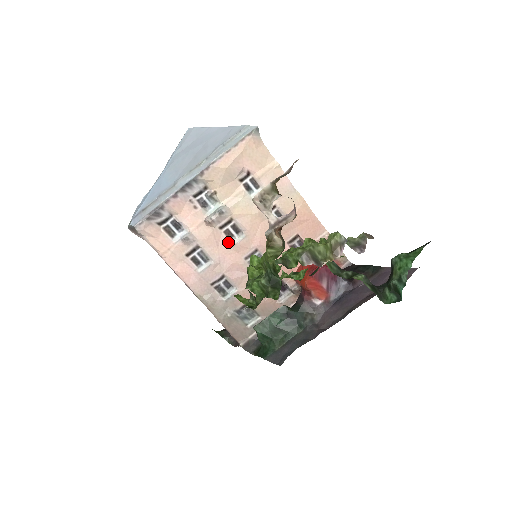
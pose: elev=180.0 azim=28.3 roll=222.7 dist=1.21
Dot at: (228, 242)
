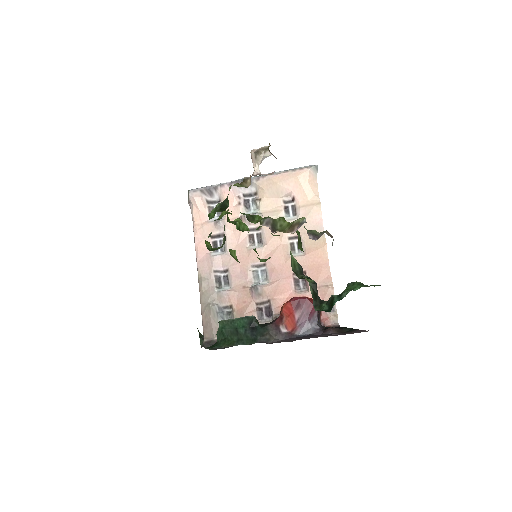
Dot at: (247, 245)
